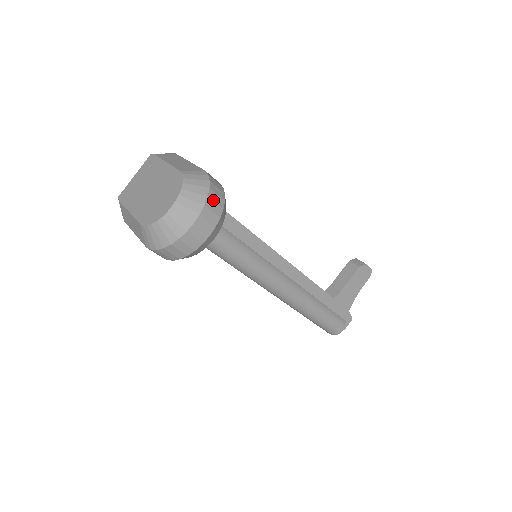
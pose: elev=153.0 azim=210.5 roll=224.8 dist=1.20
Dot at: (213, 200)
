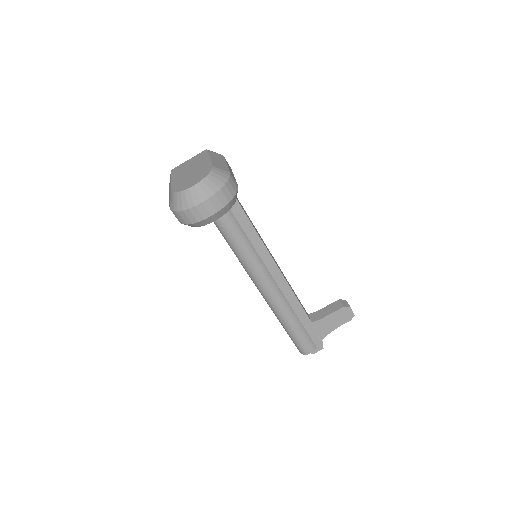
Dot at: (224, 193)
